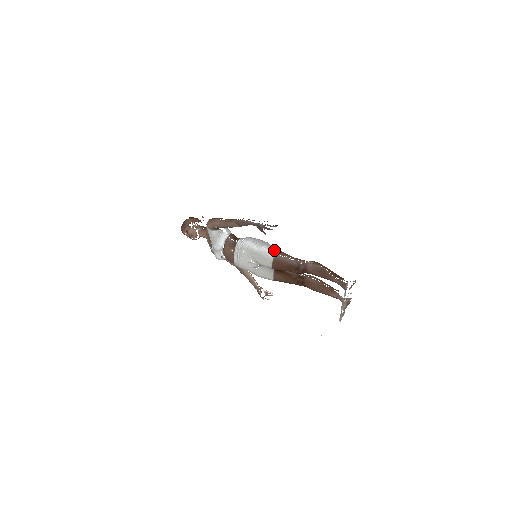
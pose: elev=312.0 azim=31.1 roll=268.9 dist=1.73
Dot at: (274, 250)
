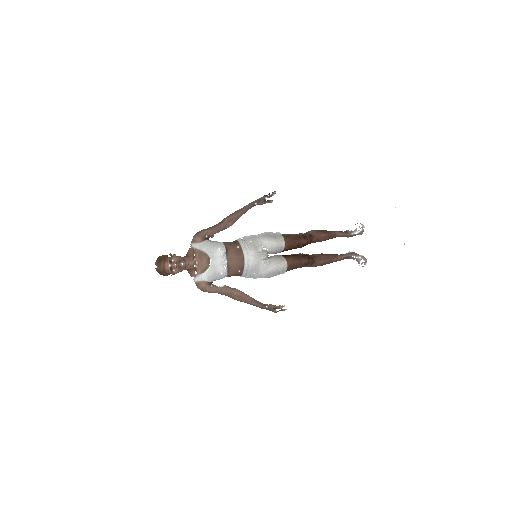
Dot at: occluded
